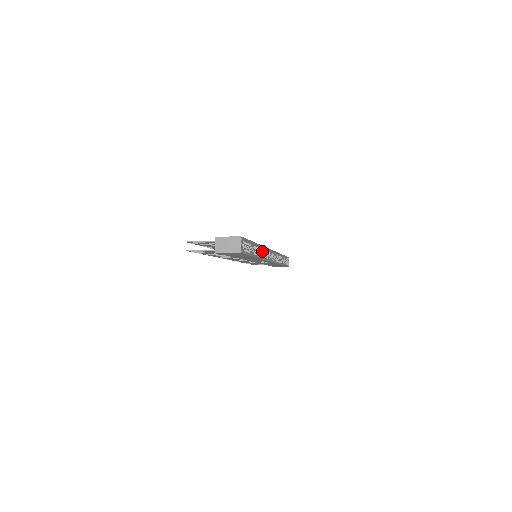
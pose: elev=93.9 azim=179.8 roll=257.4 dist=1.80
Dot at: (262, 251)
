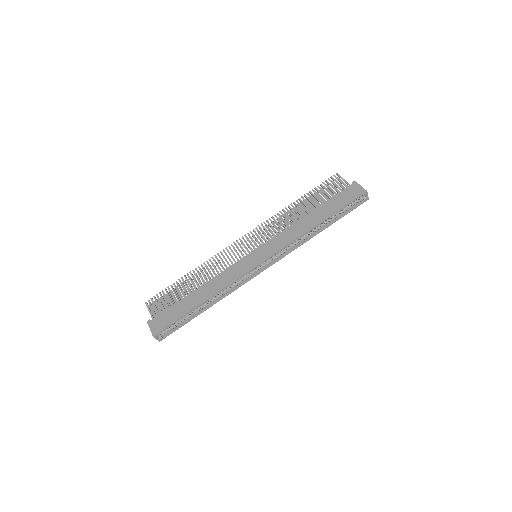
Dot at: occluded
